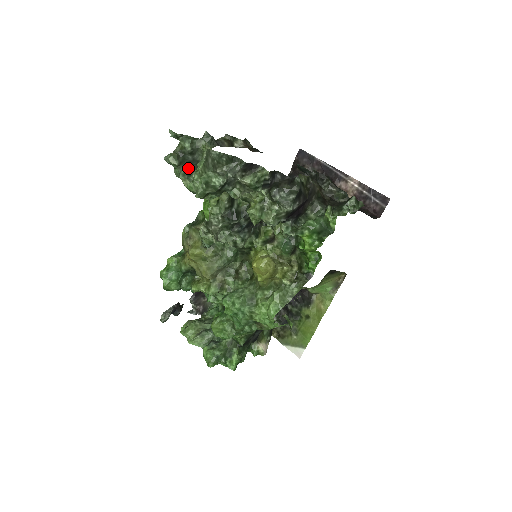
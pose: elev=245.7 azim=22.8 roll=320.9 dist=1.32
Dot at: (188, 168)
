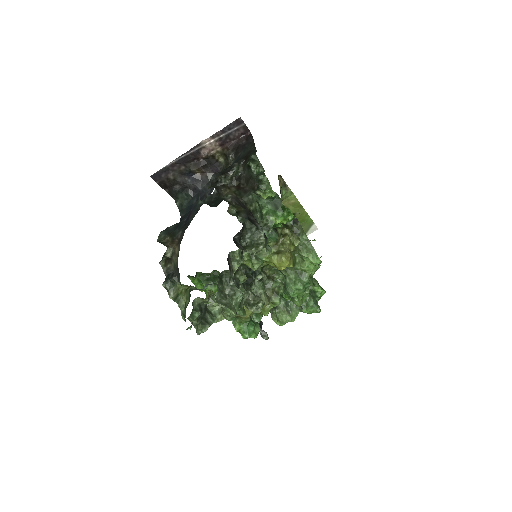
Dot at: (208, 314)
